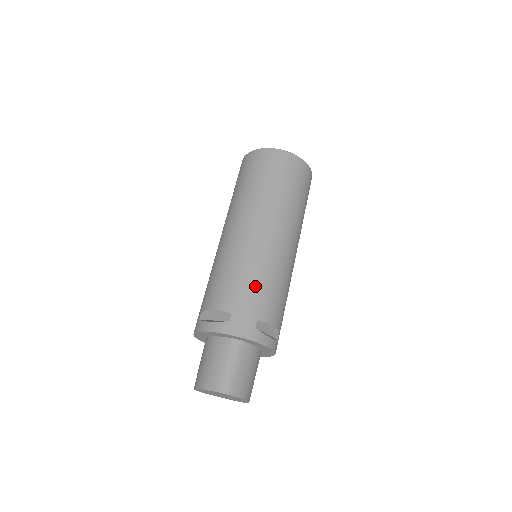
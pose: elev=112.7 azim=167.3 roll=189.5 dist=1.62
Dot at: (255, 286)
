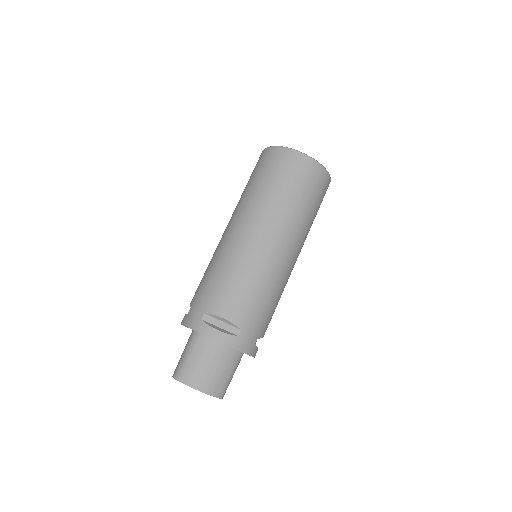
Dot at: (211, 281)
